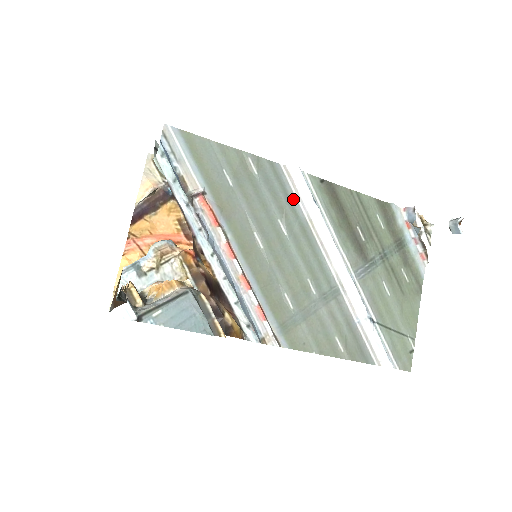
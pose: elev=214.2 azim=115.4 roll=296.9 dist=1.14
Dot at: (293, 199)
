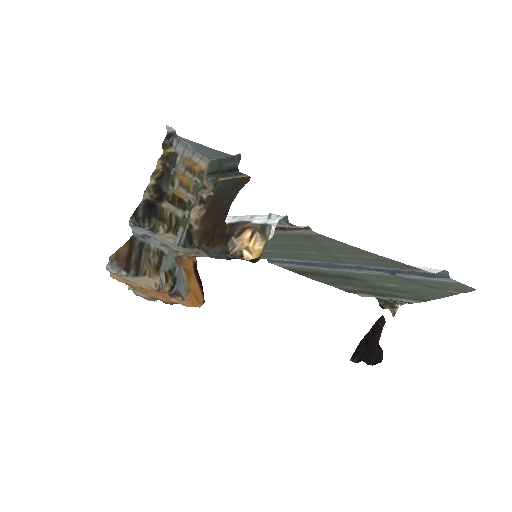
Dot at: (271, 258)
